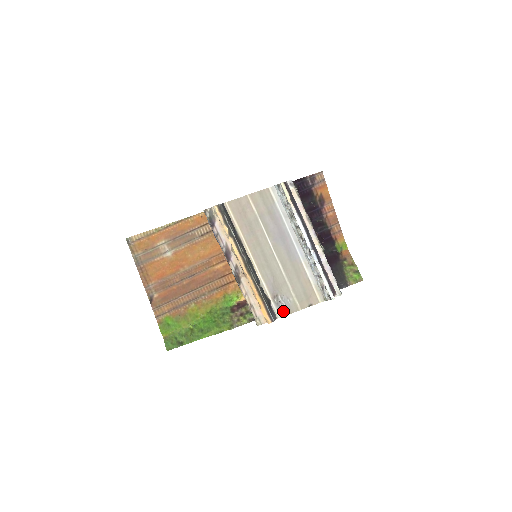
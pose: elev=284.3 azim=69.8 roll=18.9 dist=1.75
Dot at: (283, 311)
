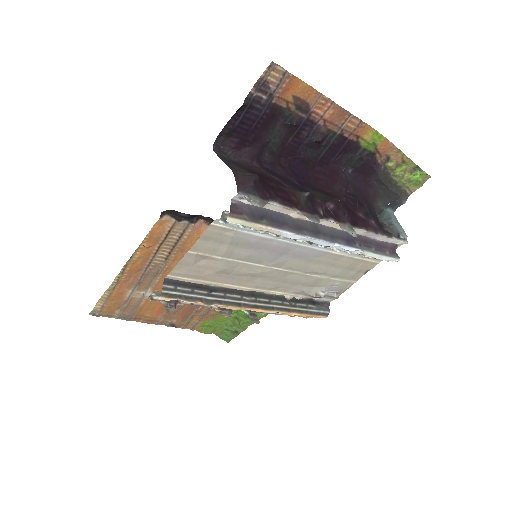
Dot at: (334, 296)
